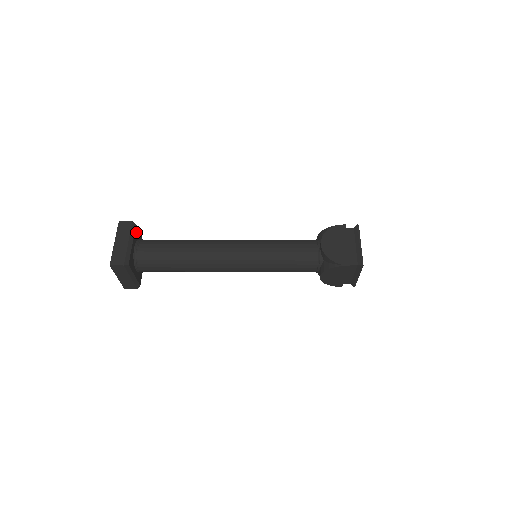
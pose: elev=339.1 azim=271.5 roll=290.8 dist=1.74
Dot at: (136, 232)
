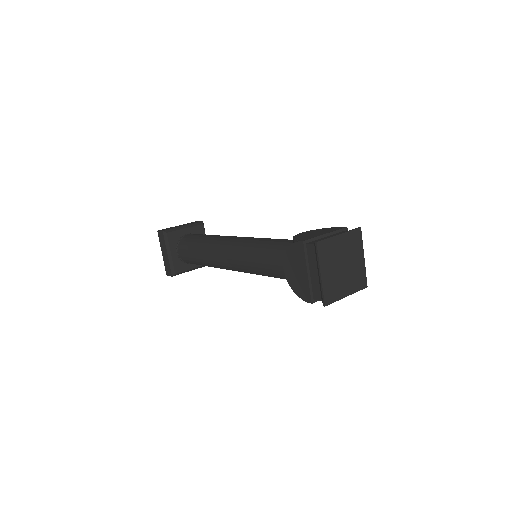
Dot at: (199, 229)
